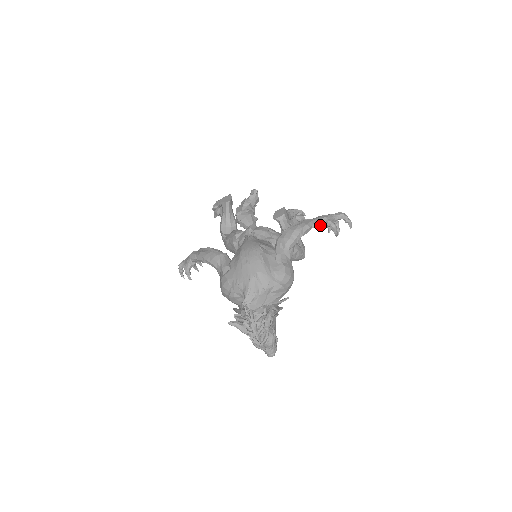
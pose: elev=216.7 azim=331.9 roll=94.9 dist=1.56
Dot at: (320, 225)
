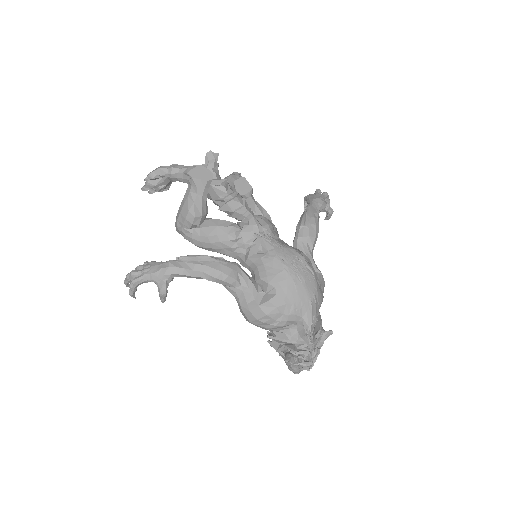
Dot at: (319, 211)
